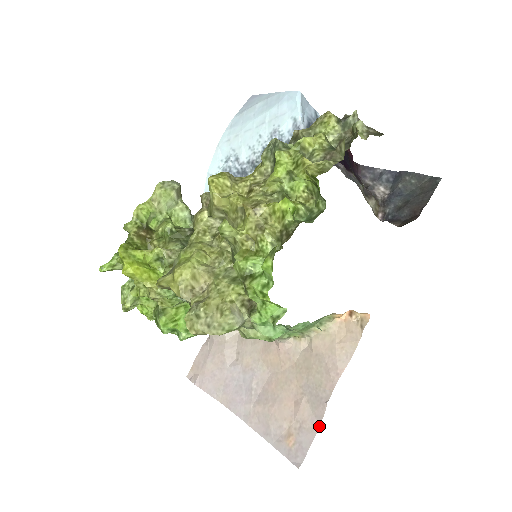
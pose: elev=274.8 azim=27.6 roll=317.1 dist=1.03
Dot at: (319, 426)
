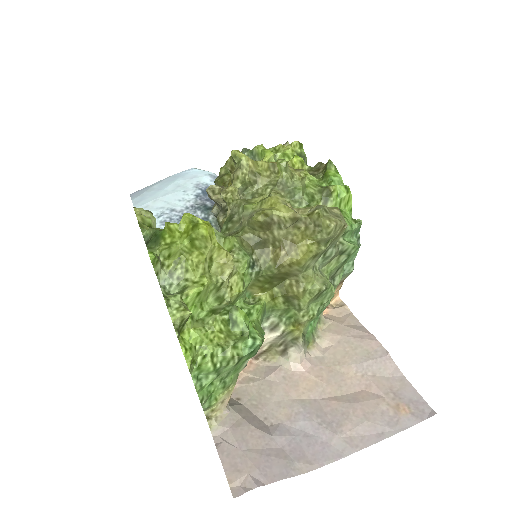
Dot at: (403, 376)
